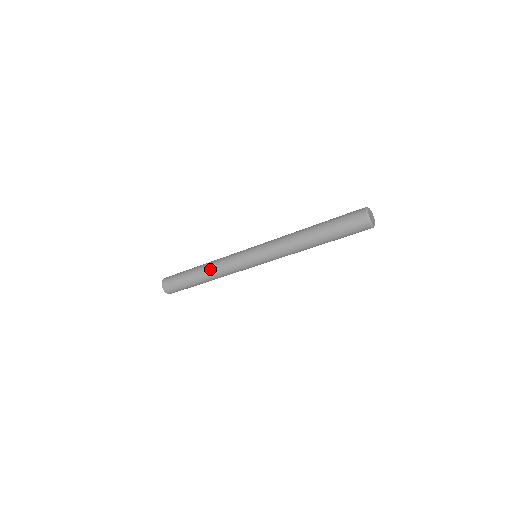
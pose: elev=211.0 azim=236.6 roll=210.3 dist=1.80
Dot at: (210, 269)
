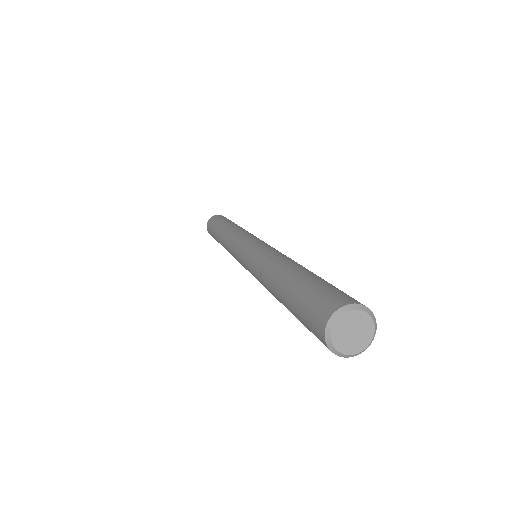
Dot at: (223, 244)
